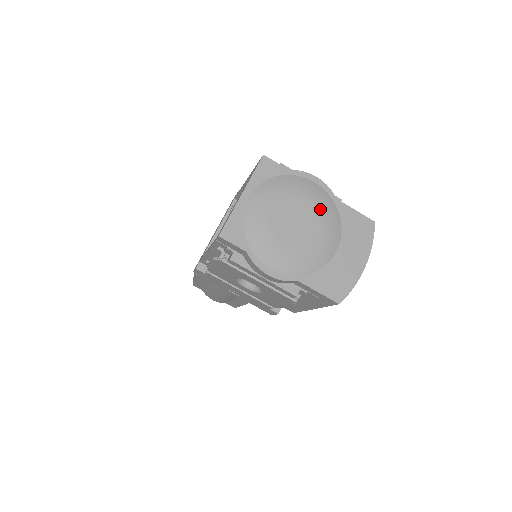
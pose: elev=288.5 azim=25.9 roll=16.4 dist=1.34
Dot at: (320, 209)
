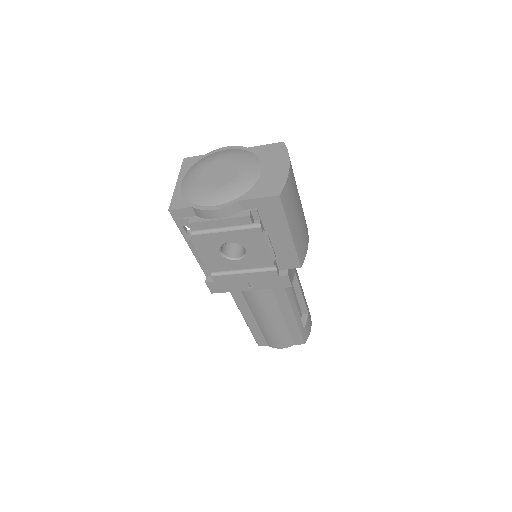
Dot at: (235, 157)
